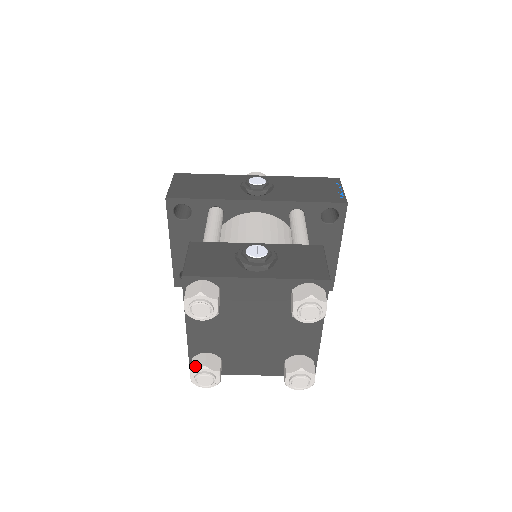
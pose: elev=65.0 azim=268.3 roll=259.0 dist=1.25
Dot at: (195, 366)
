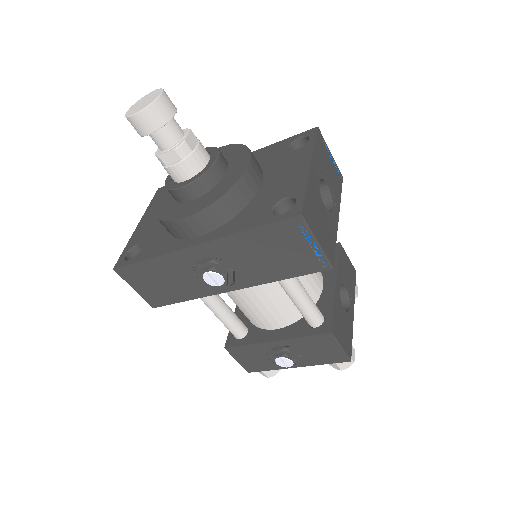
Dot at: occluded
